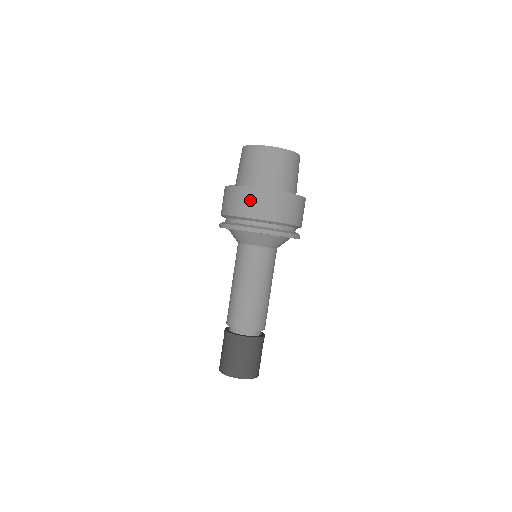
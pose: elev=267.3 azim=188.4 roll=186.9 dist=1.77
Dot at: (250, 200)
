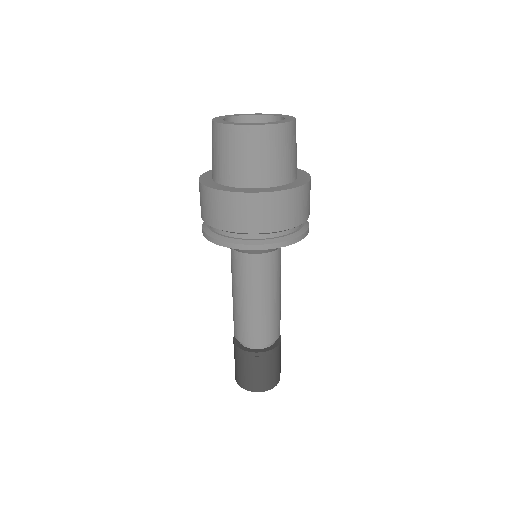
Dot at: (200, 197)
